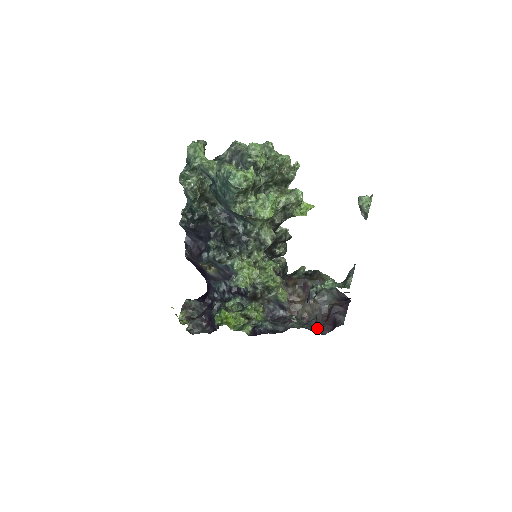
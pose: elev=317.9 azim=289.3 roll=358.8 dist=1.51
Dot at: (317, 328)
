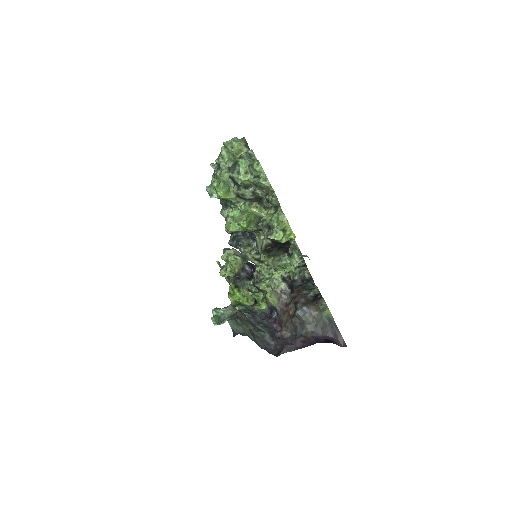
Dot at: (276, 345)
